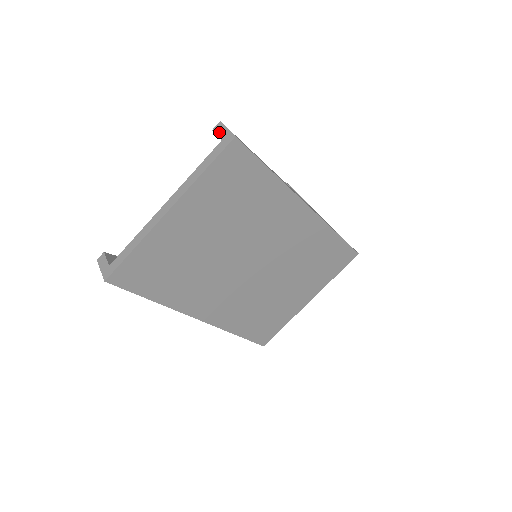
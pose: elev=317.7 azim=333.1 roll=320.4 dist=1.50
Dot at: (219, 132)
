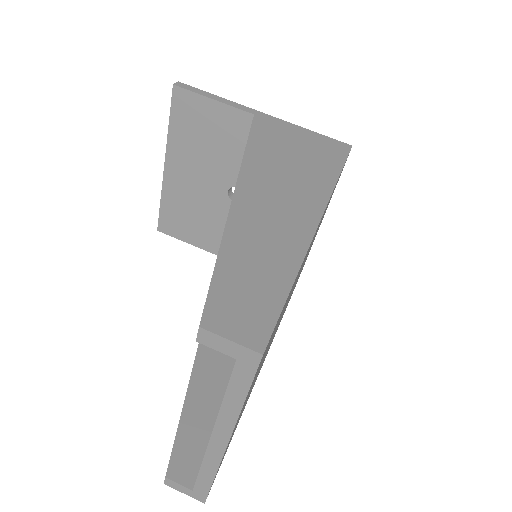
Dot at: (217, 346)
